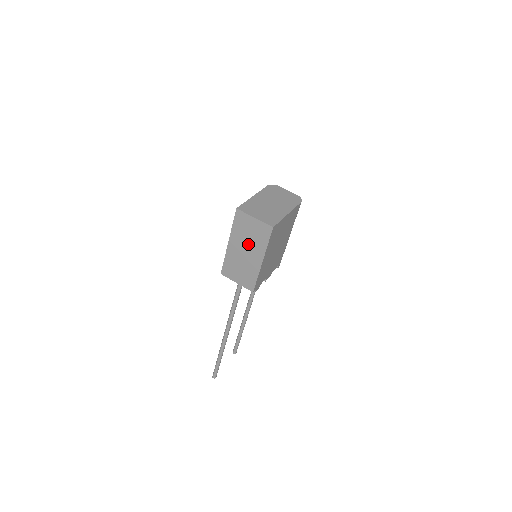
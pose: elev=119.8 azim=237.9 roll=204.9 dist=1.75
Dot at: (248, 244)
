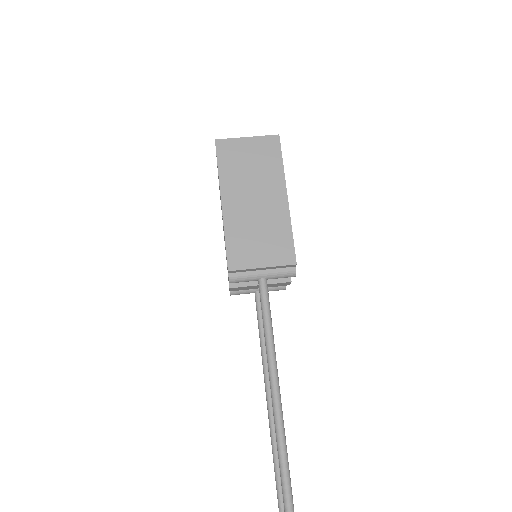
Dot at: (254, 183)
